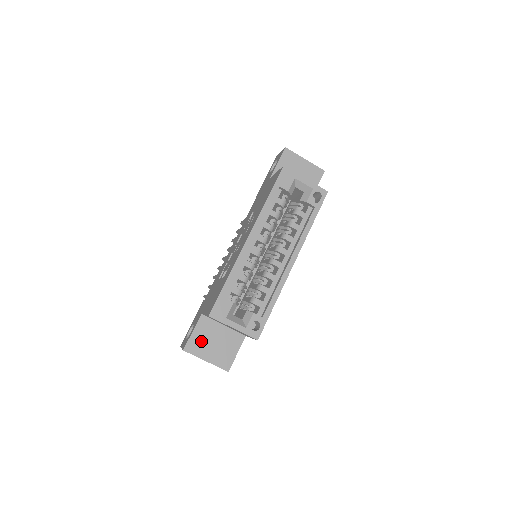
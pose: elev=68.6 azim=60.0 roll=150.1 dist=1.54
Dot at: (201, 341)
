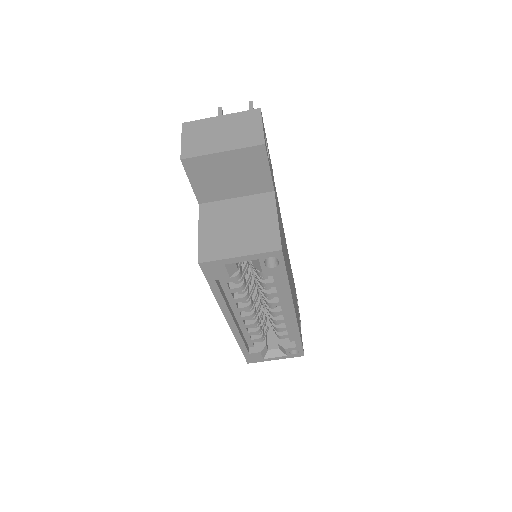
Dot at: occluded
